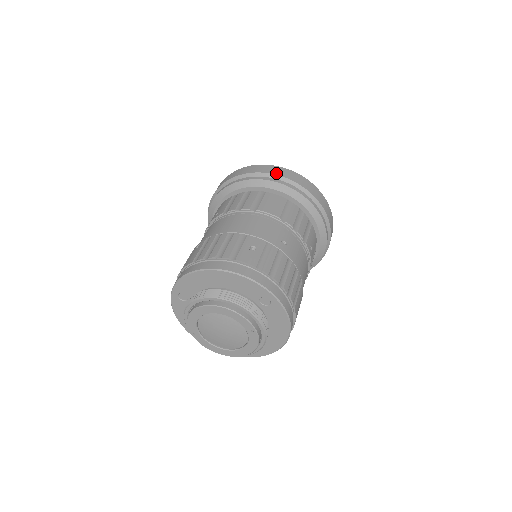
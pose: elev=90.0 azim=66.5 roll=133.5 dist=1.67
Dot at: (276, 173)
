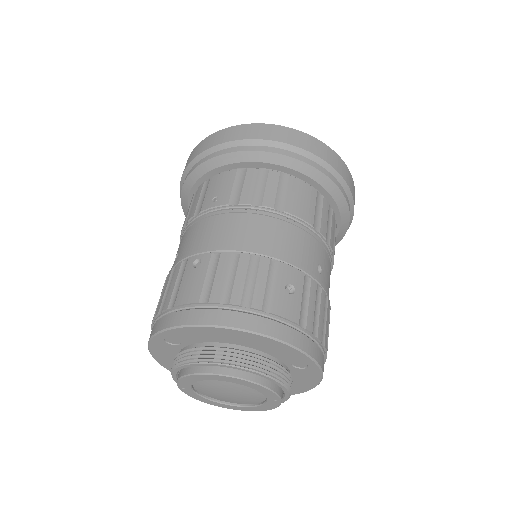
Dot at: (308, 148)
